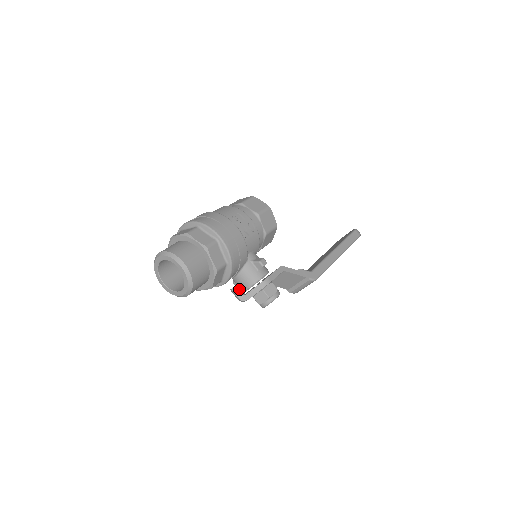
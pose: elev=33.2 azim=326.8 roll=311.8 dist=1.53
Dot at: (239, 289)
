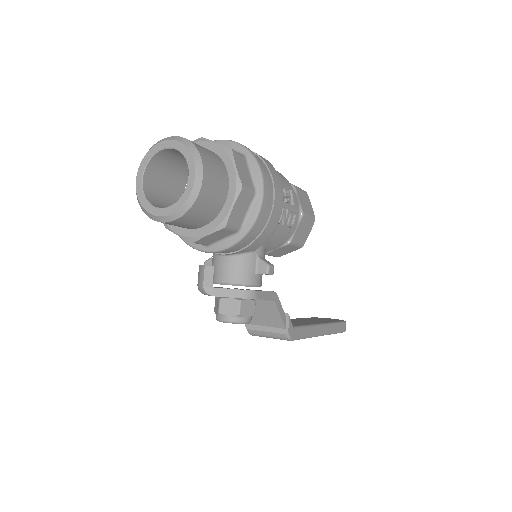
Dot at: occluded
